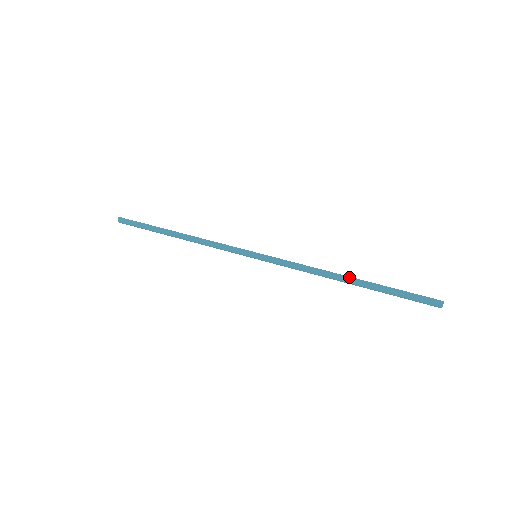
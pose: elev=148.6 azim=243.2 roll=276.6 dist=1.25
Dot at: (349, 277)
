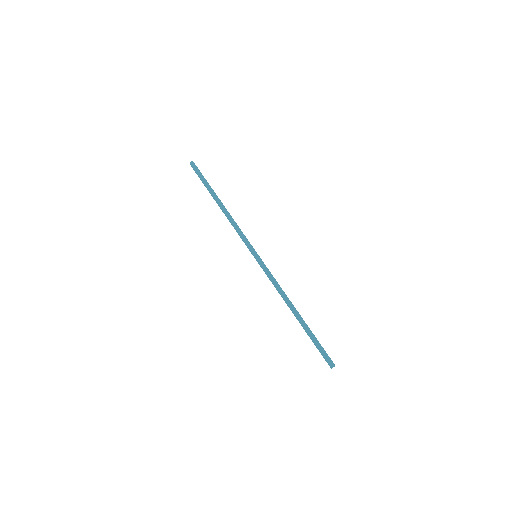
Dot at: (298, 312)
